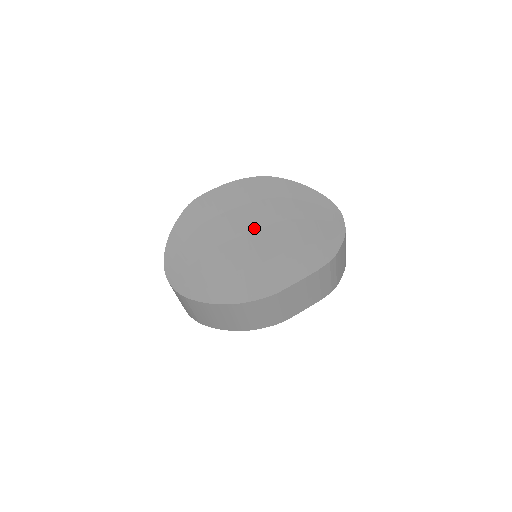
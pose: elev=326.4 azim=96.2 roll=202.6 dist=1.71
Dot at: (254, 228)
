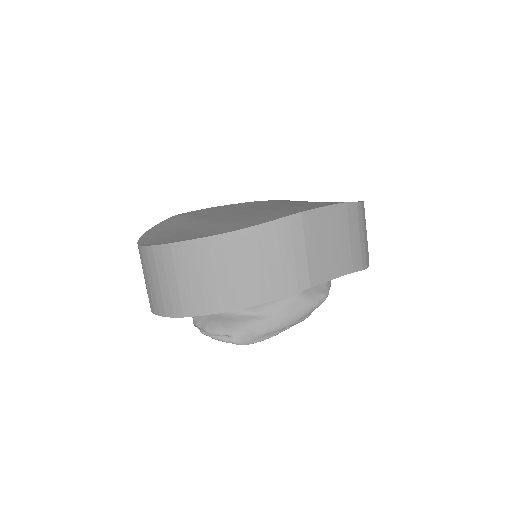
Dot at: (254, 208)
